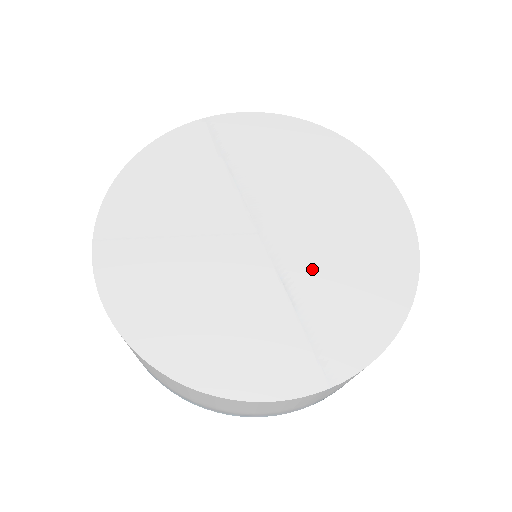
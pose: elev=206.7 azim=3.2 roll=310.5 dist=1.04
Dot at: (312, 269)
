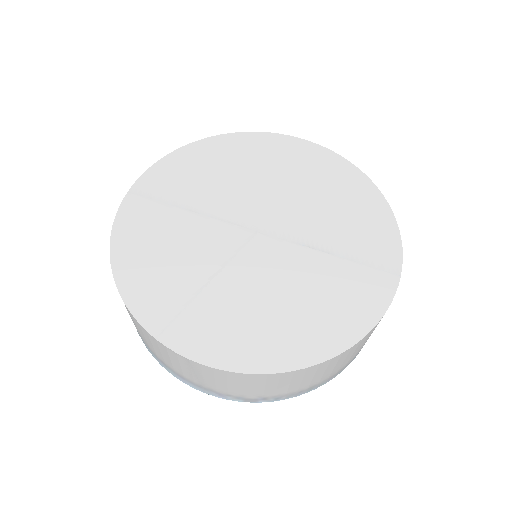
Dot at: (313, 224)
